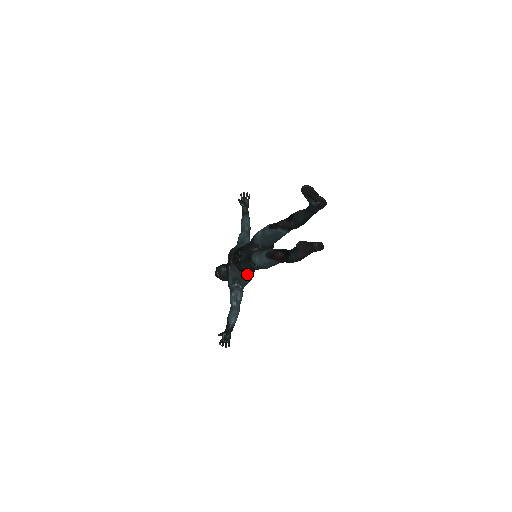
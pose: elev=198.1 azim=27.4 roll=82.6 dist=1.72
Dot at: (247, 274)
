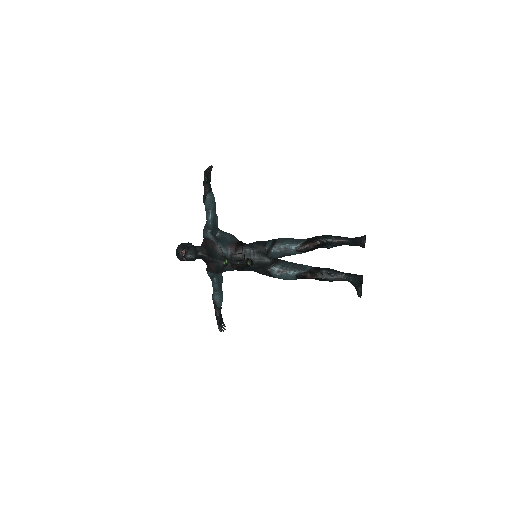
Dot at: occluded
